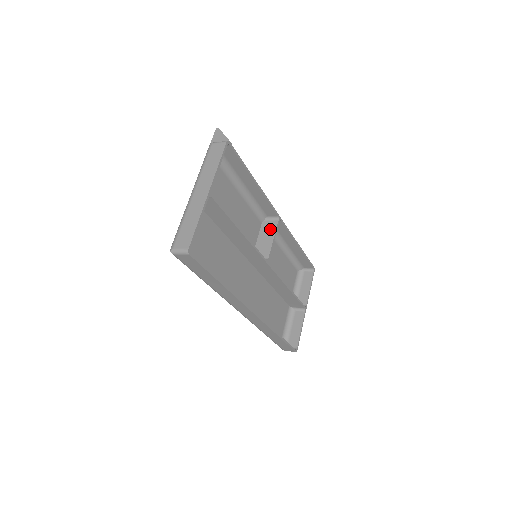
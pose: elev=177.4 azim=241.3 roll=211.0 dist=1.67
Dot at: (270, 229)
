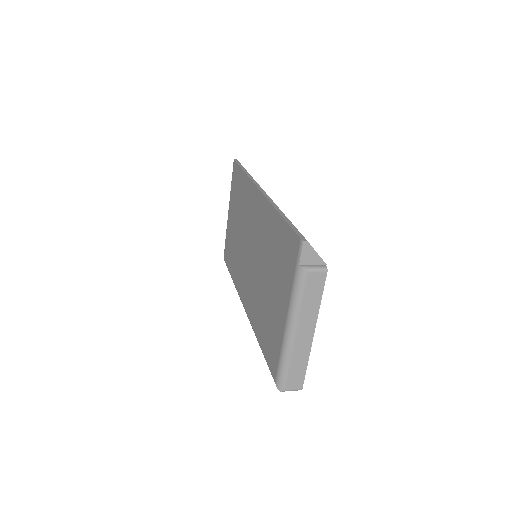
Dot at: occluded
